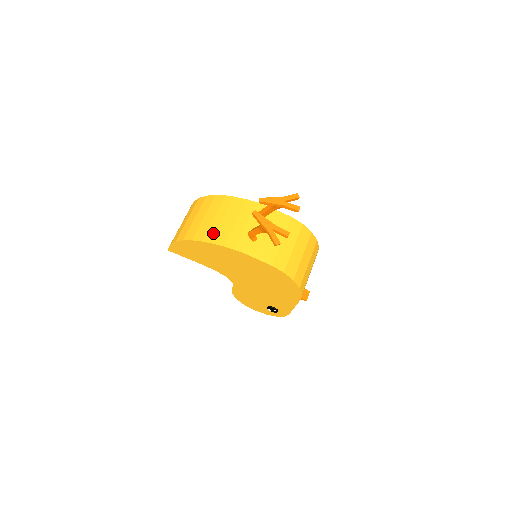
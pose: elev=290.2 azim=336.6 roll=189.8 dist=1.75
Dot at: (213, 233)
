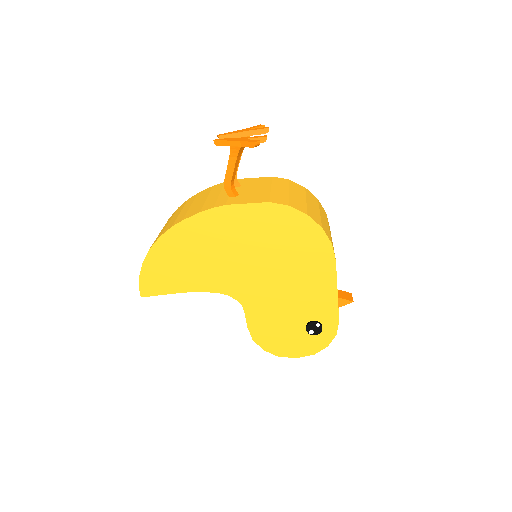
Dot at: (183, 215)
